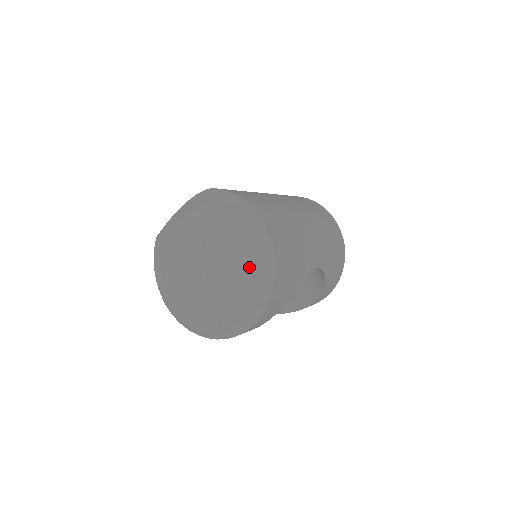
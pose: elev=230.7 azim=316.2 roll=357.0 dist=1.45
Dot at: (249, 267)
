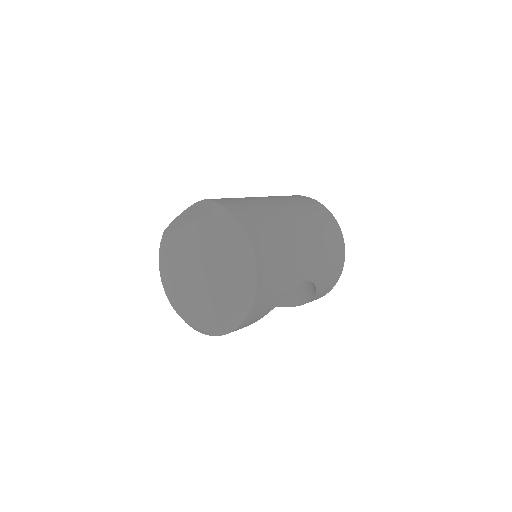
Dot at: (233, 283)
